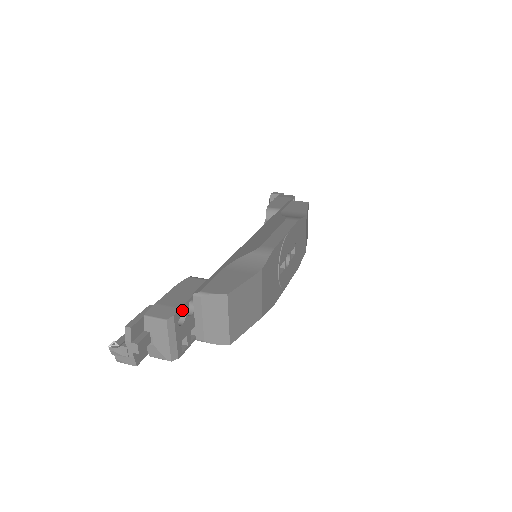
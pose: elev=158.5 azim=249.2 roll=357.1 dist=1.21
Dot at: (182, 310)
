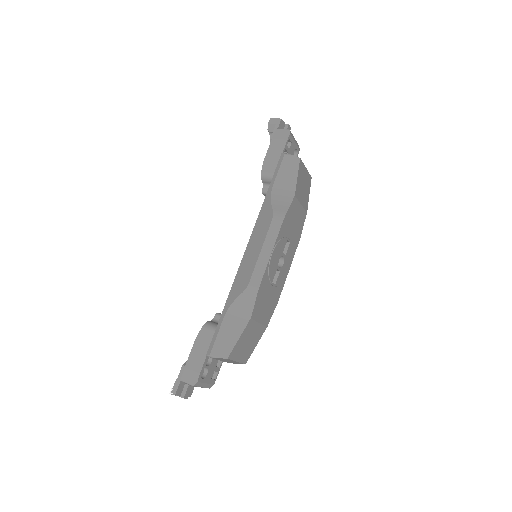
Dot at: (203, 367)
